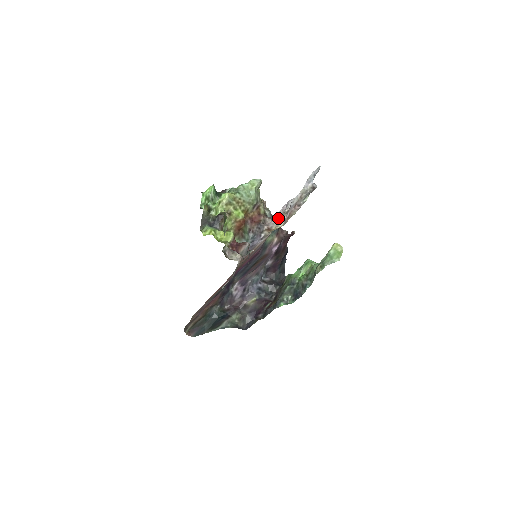
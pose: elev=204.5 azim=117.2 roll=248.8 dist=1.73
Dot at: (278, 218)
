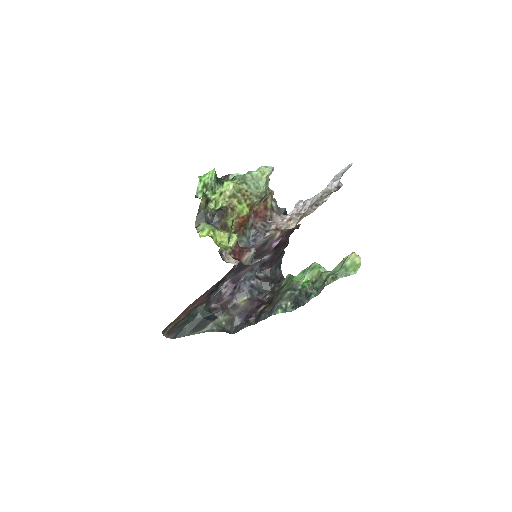
Dot at: (290, 218)
